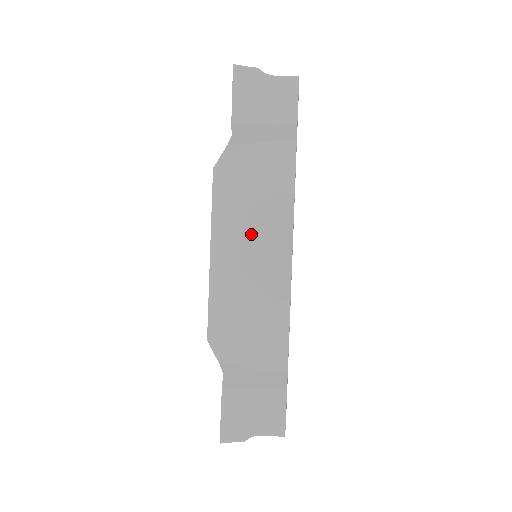
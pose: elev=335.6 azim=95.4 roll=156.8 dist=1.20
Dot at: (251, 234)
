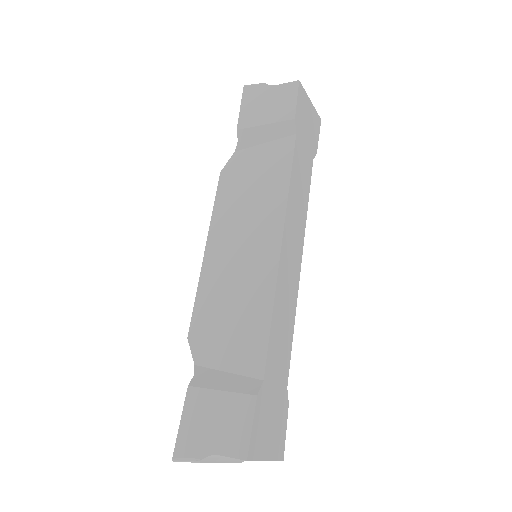
Dot at: (245, 225)
